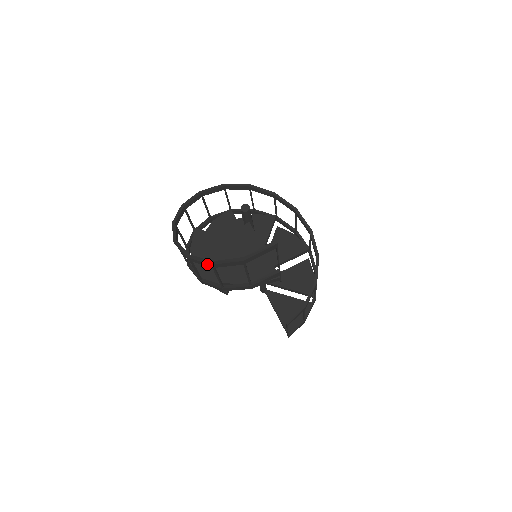
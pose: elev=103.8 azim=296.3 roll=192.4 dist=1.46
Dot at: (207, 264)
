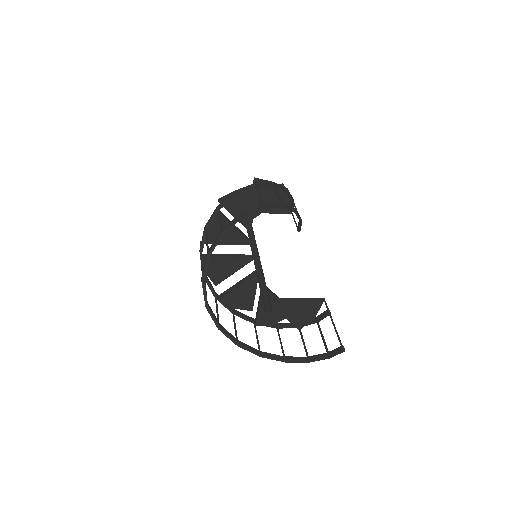
Dot at: (306, 362)
